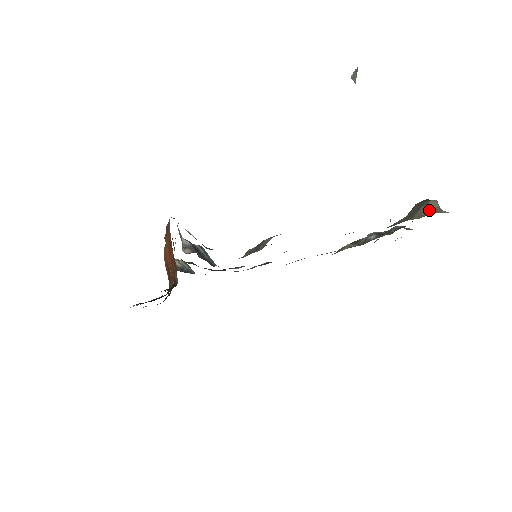
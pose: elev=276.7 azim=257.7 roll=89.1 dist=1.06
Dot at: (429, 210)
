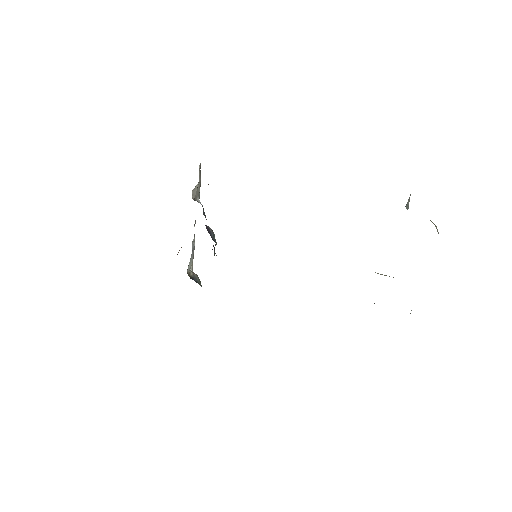
Dot at: occluded
